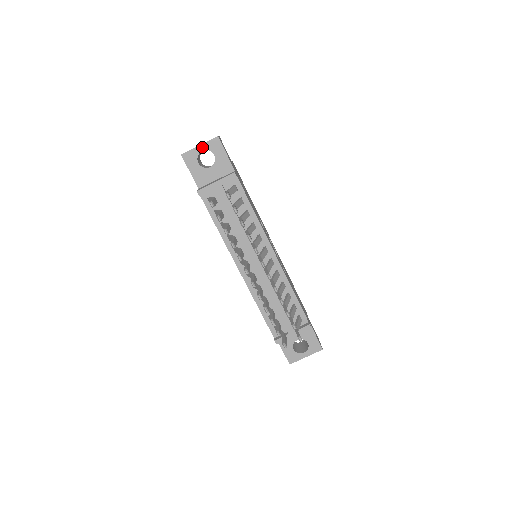
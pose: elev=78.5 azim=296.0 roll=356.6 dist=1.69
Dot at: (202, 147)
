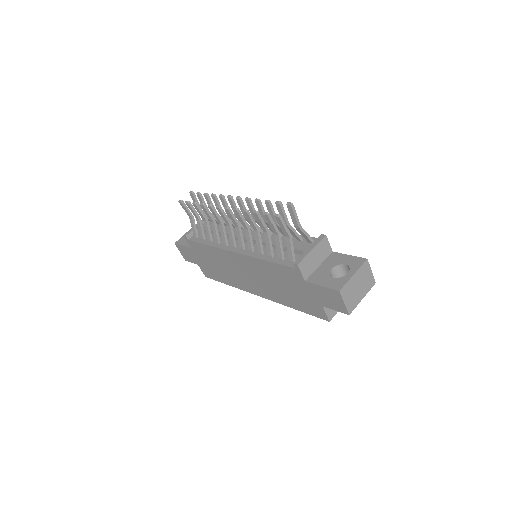
Dot at: occluded
